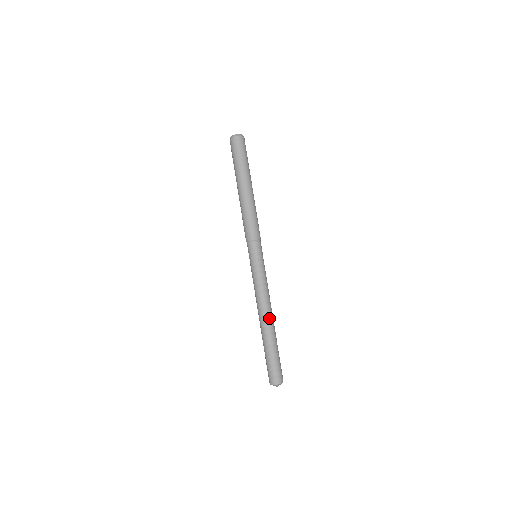
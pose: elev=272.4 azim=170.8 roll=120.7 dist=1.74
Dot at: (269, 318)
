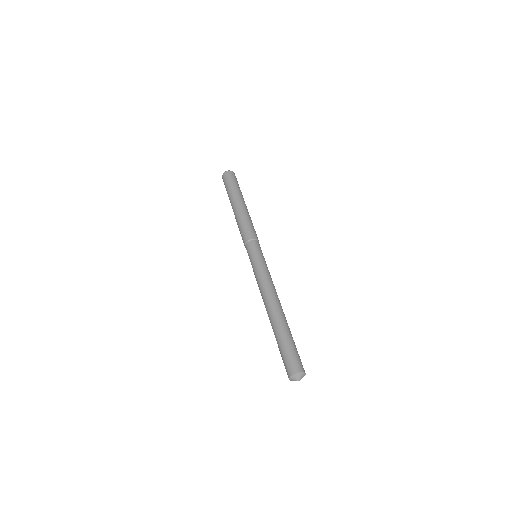
Dot at: (281, 306)
